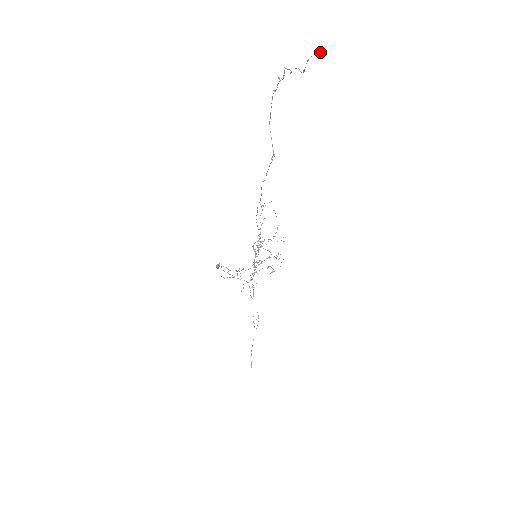
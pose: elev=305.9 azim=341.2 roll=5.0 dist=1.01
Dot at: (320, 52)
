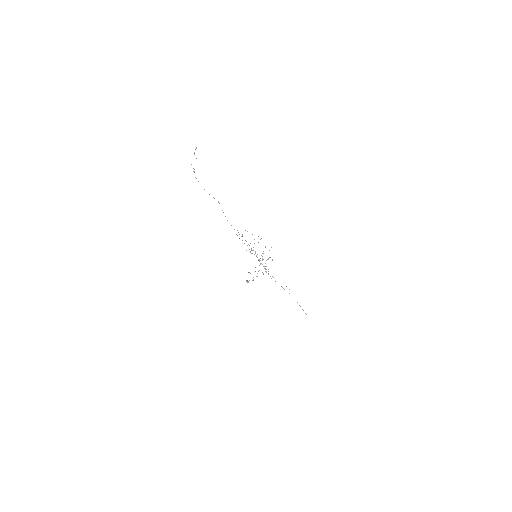
Dot at: occluded
